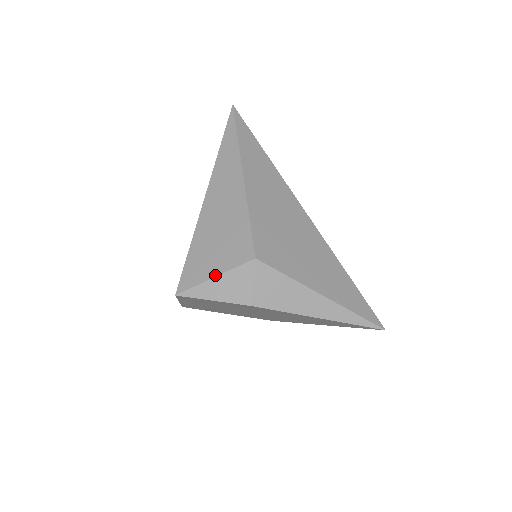
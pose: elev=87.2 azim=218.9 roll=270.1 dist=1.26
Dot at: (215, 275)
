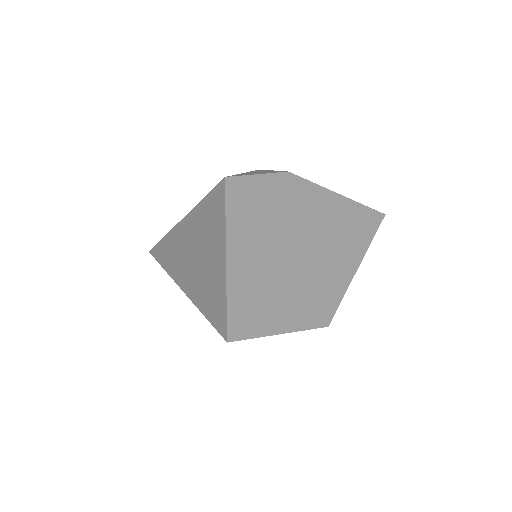
Dot at: occluded
